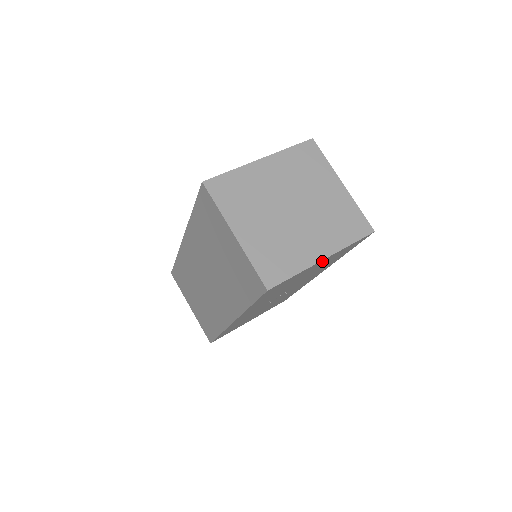
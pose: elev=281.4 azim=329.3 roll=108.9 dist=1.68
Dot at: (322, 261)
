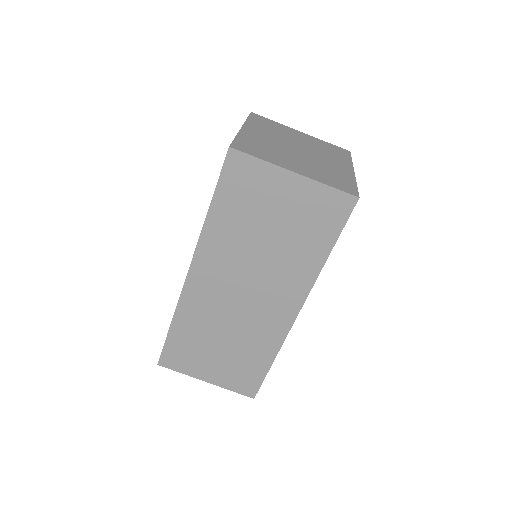
Dot at: occluded
